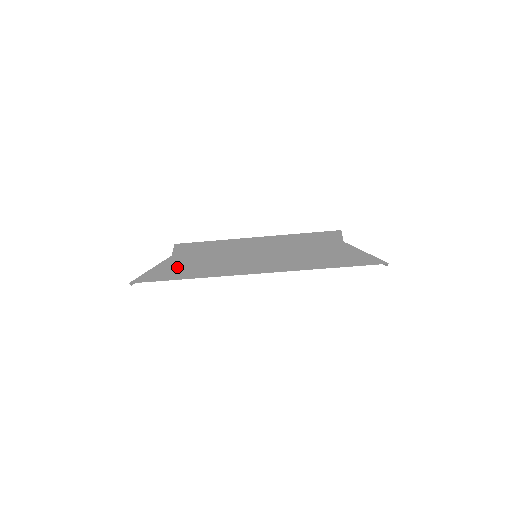
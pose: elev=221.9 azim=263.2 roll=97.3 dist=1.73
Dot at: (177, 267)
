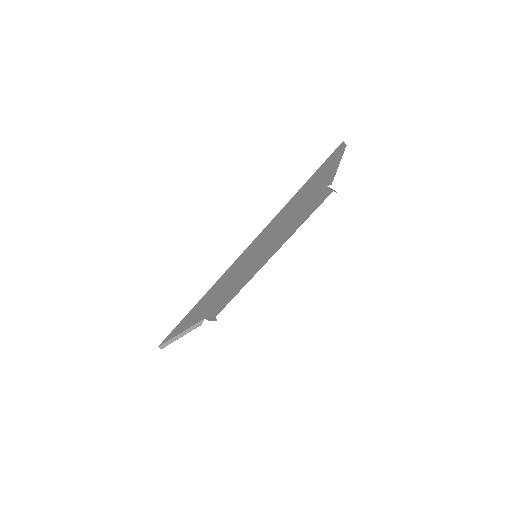
Dot at: (198, 313)
